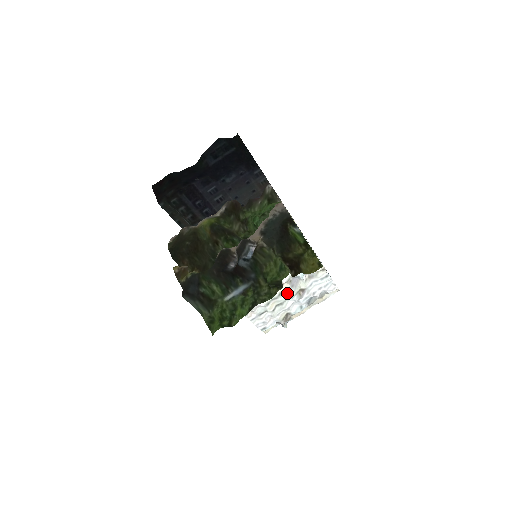
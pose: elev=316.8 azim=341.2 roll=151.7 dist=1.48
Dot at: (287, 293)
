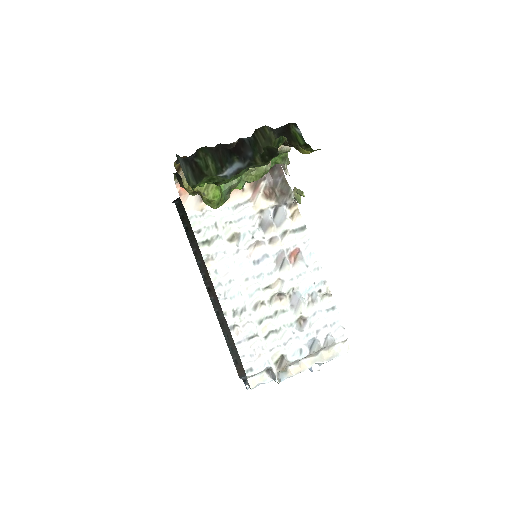
Dot at: (285, 315)
